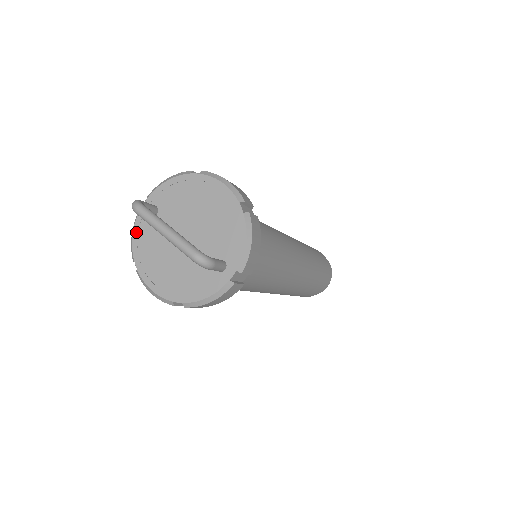
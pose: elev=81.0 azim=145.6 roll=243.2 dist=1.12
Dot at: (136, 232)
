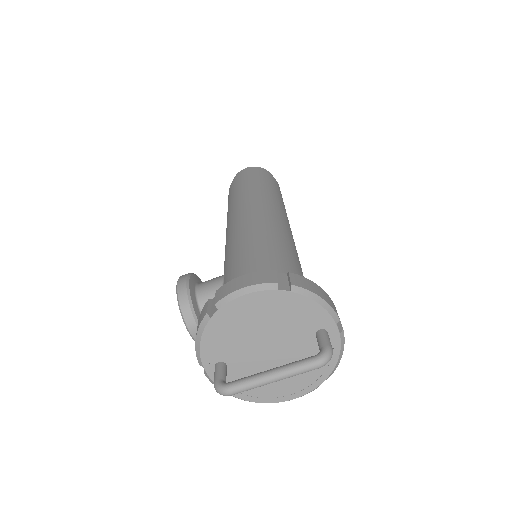
Dot at: occluded
